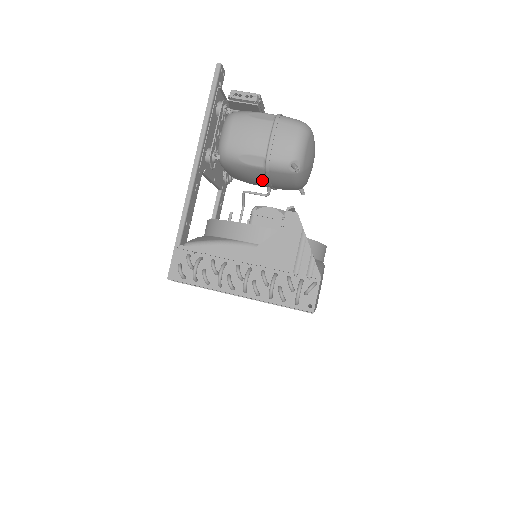
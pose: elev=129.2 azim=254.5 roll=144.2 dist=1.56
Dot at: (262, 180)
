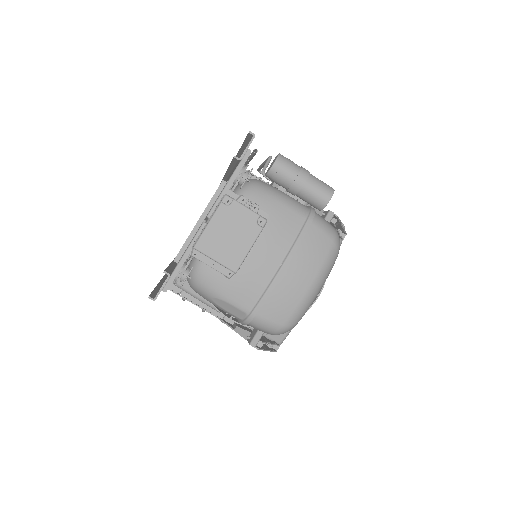
Dot at: occluded
